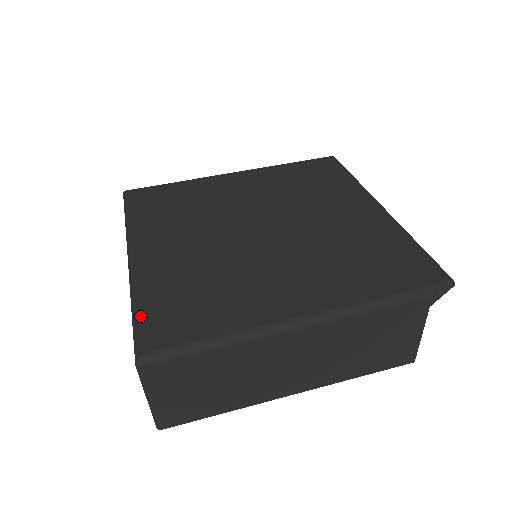
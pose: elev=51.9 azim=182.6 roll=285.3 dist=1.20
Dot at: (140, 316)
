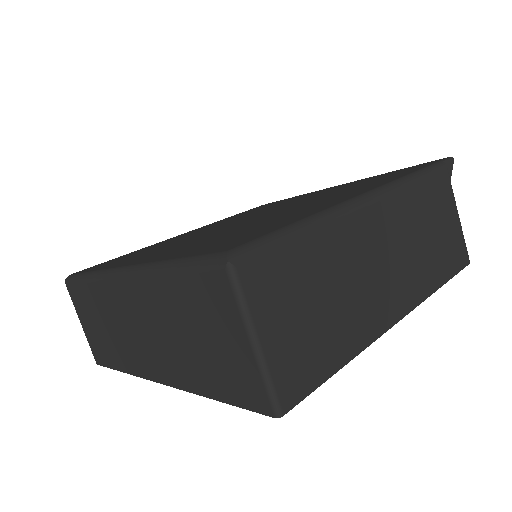
Dot at: (189, 256)
